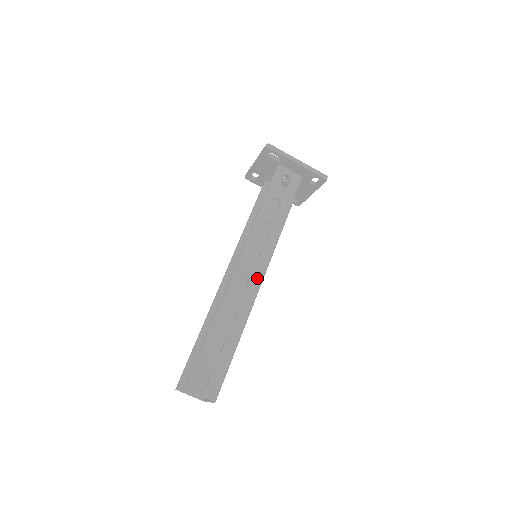
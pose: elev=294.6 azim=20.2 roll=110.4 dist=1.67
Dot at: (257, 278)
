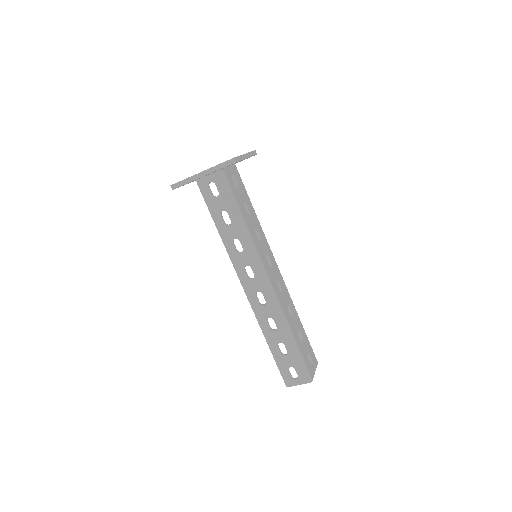
Dot at: (265, 287)
